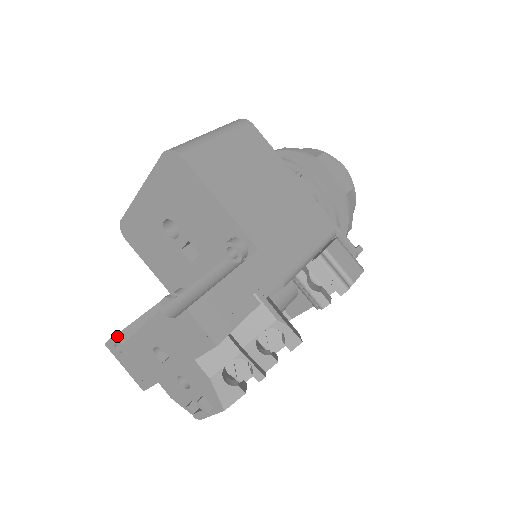
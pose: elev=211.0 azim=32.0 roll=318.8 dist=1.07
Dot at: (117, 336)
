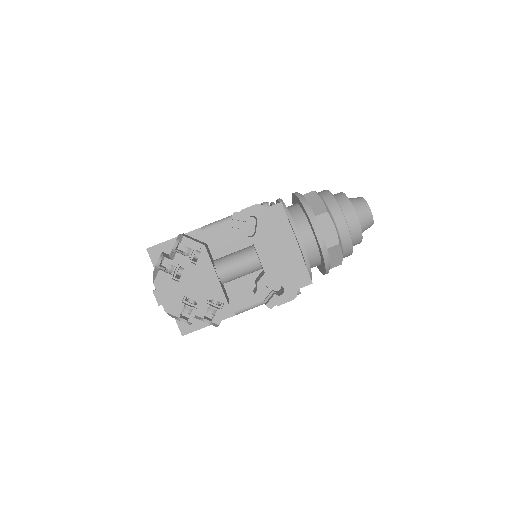
Dot at: occluded
